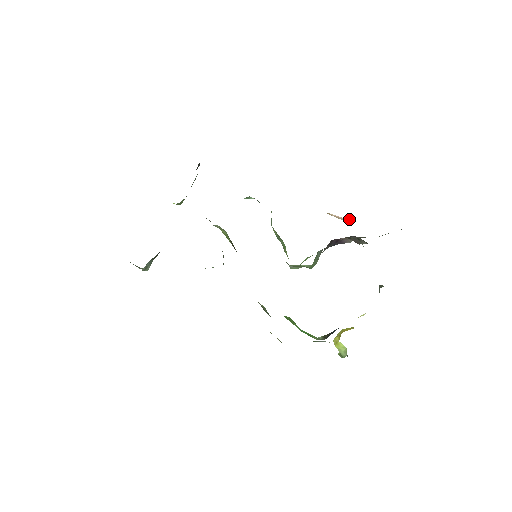
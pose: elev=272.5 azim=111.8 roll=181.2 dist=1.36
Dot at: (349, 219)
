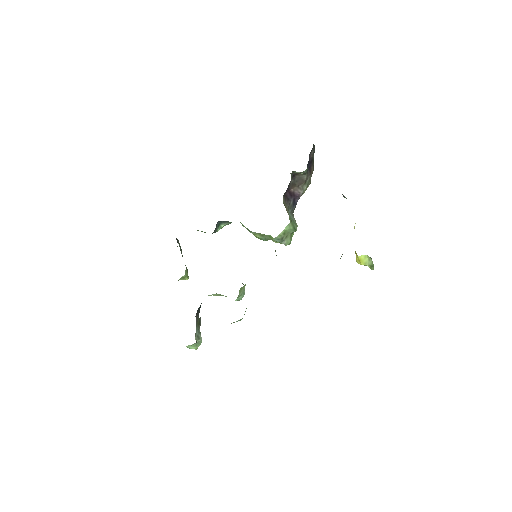
Dot at: occluded
